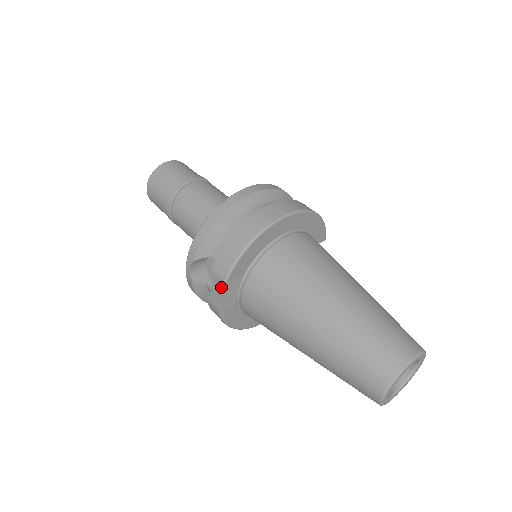
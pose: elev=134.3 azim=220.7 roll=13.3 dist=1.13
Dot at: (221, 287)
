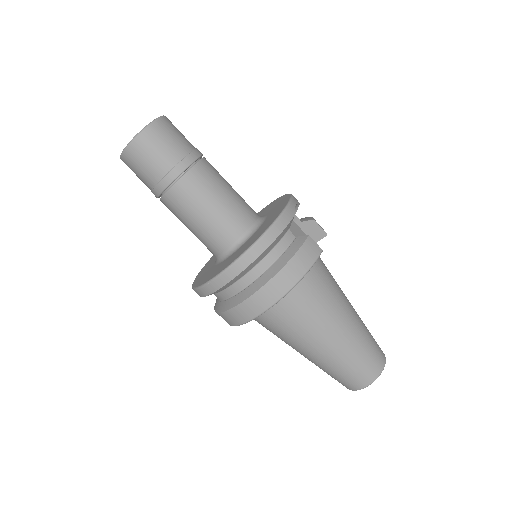
Dot at: occluded
